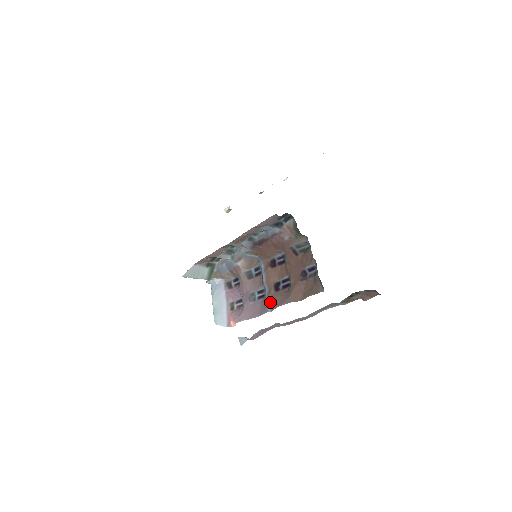
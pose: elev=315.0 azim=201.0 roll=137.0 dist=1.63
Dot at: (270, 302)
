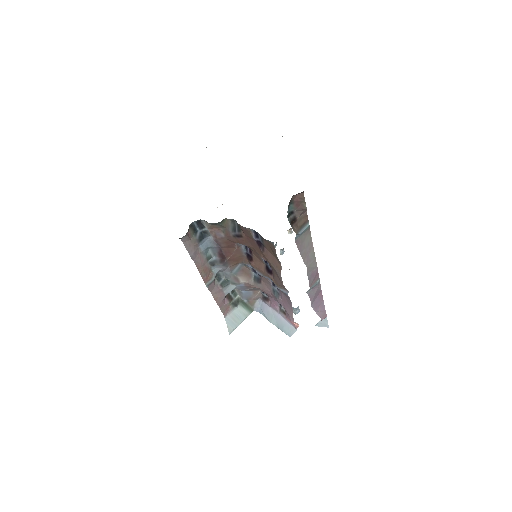
Dot at: (279, 287)
